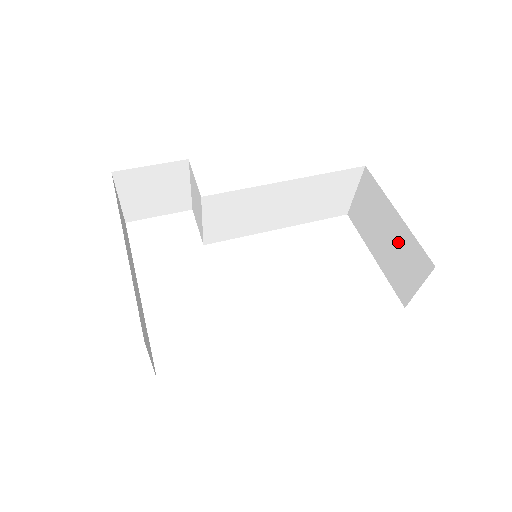
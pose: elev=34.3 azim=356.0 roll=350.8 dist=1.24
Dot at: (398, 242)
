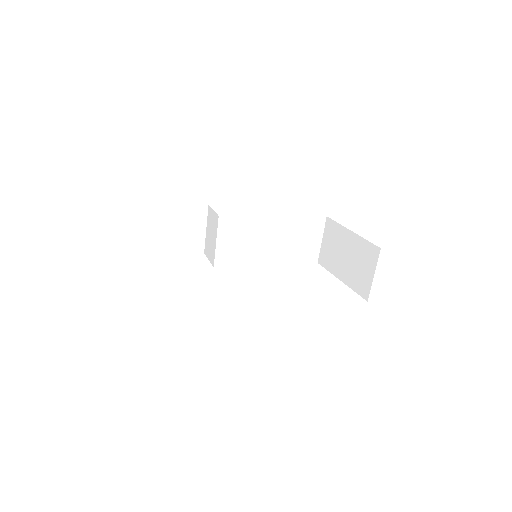
Dot at: (355, 252)
